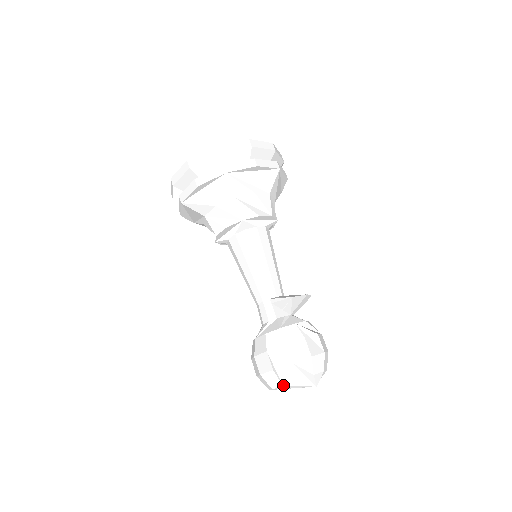
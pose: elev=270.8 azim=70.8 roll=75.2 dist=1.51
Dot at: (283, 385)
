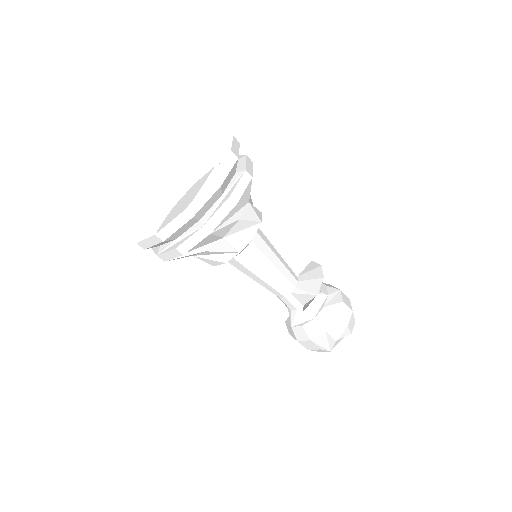
Dot at: (330, 351)
